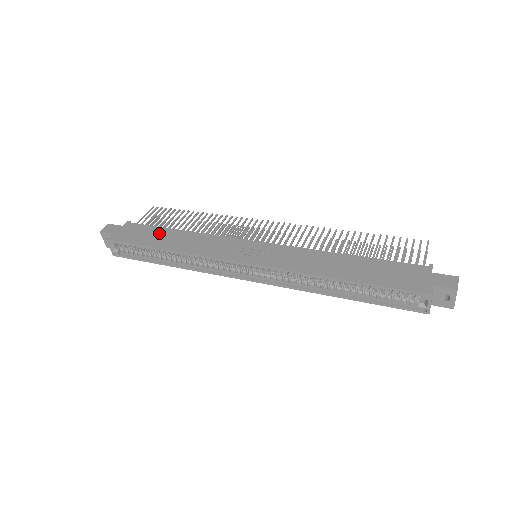
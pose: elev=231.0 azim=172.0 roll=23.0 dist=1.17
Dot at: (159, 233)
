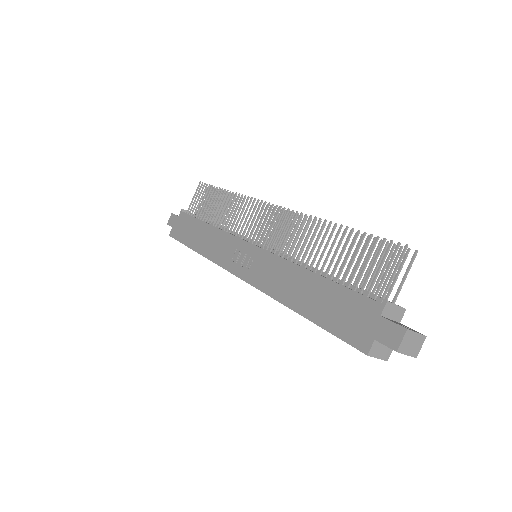
Dot at: (195, 228)
